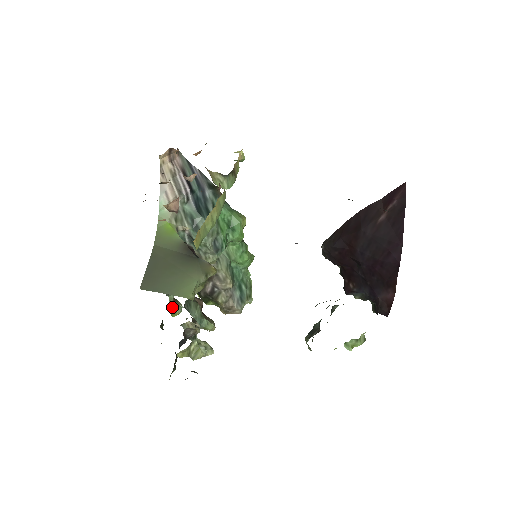
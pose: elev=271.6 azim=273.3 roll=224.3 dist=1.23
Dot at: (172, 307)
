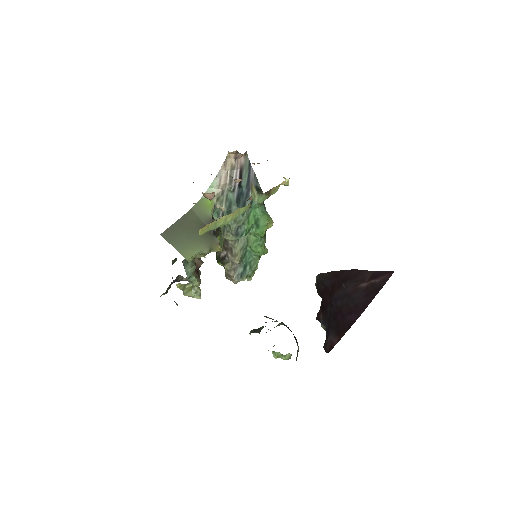
Dot at: occluded
